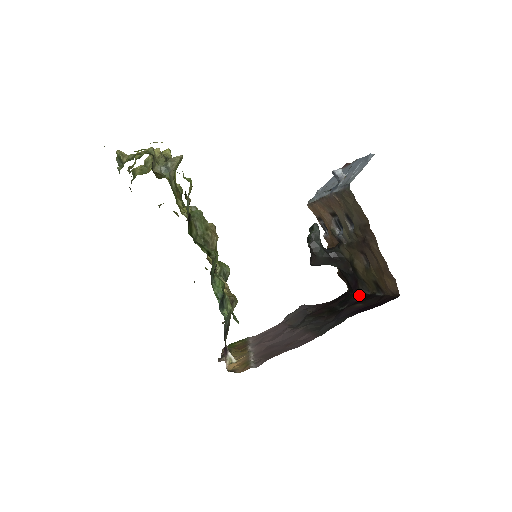
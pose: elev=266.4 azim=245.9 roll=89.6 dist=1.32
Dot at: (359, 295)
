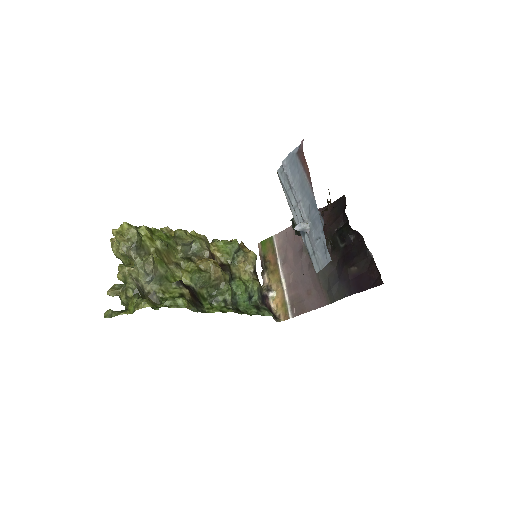
Dot at: (354, 233)
